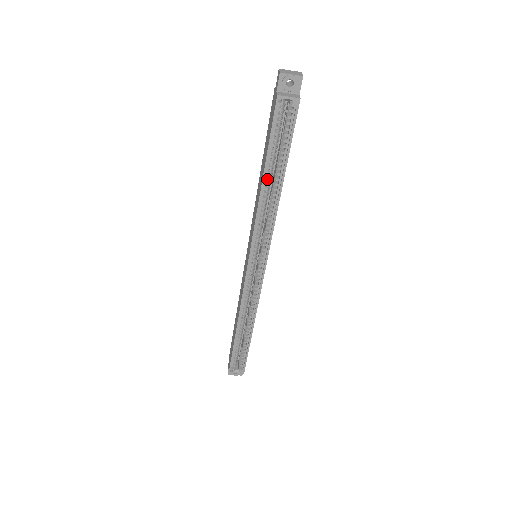
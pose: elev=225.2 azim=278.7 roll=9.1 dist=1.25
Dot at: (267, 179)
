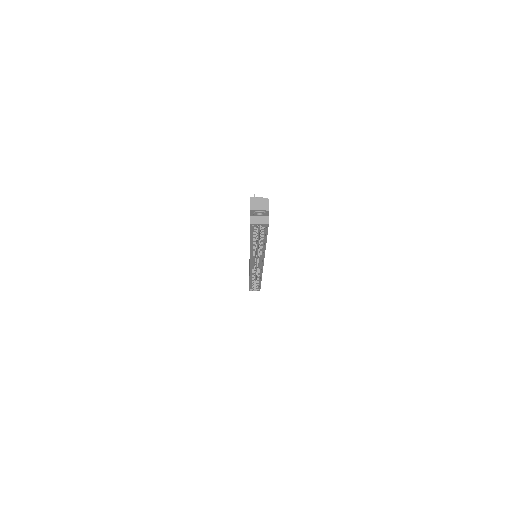
Dot at: occluded
